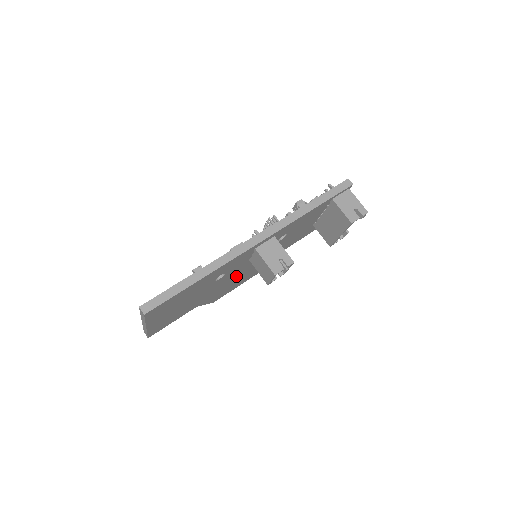
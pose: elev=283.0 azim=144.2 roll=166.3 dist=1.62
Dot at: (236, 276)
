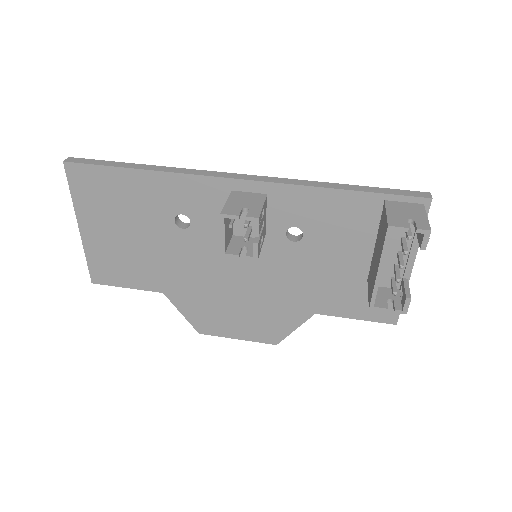
Dot at: (223, 276)
